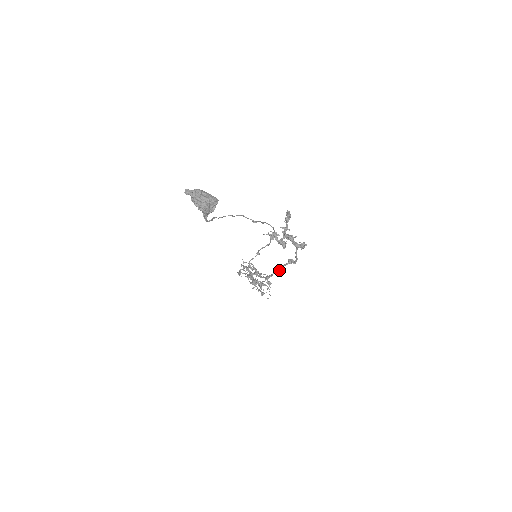
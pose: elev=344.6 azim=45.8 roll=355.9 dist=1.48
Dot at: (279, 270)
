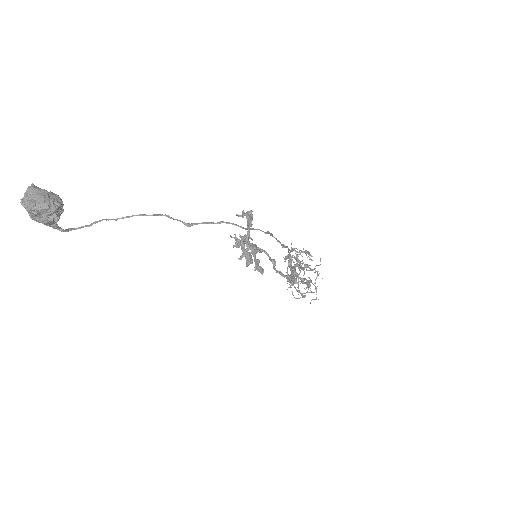
Dot at: occluded
